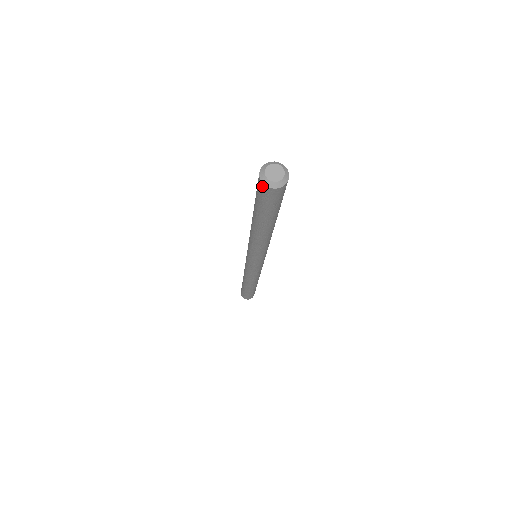
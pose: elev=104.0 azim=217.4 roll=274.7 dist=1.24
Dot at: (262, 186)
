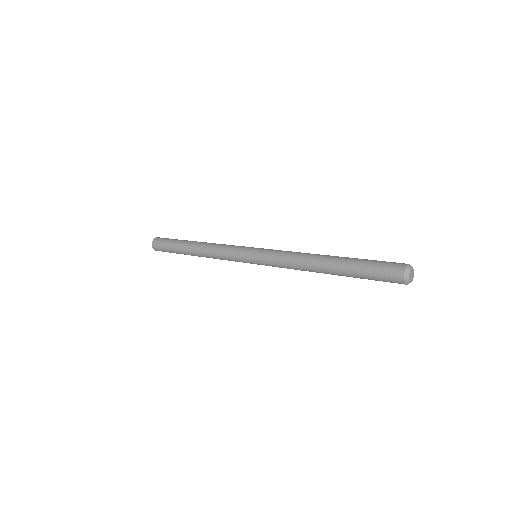
Dot at: (400, 280)
